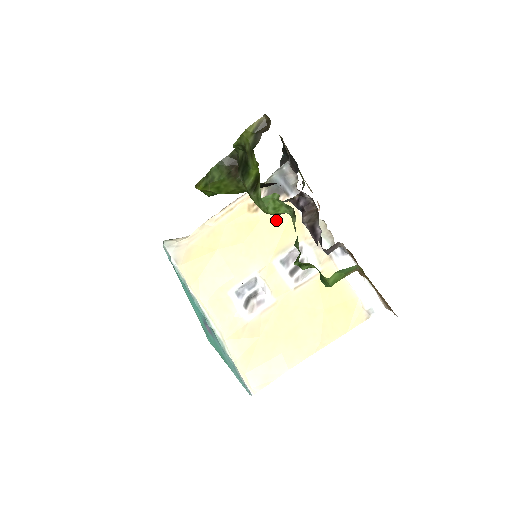
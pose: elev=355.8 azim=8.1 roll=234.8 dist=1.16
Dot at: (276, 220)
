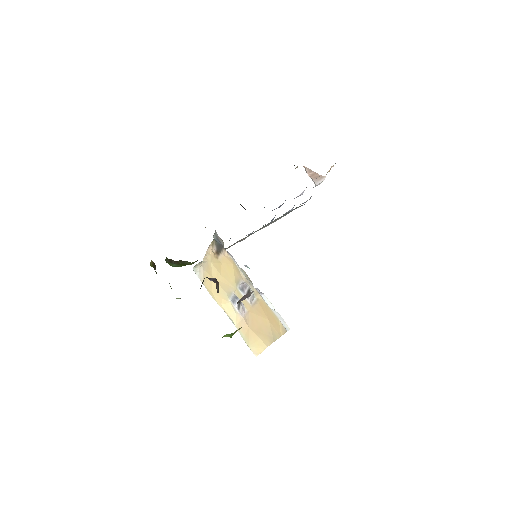
Dot at: (228, 264)
